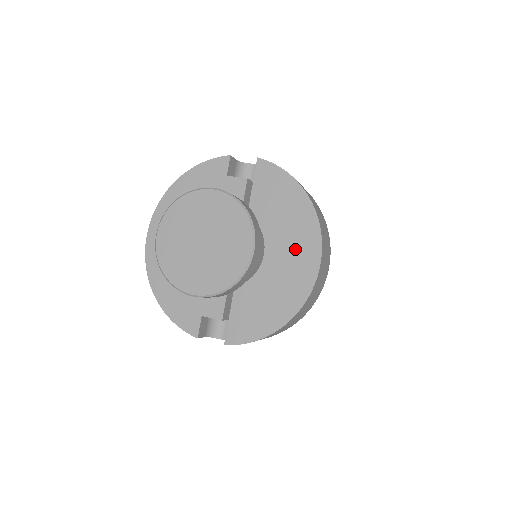
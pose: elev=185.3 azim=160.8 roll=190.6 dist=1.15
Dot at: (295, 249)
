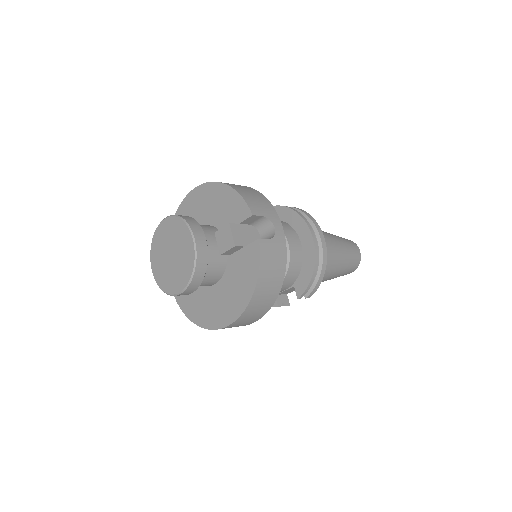
Dot at: (224, 305)
